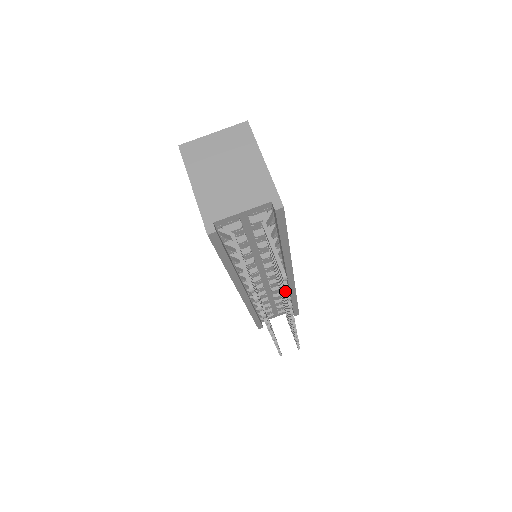
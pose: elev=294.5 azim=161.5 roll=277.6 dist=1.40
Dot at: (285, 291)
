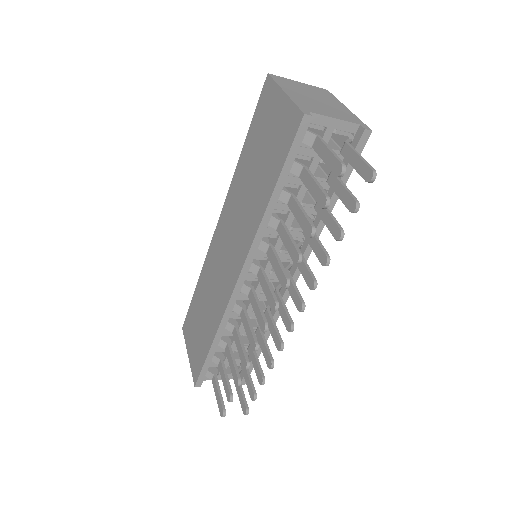
Dot at: (339, 227)
